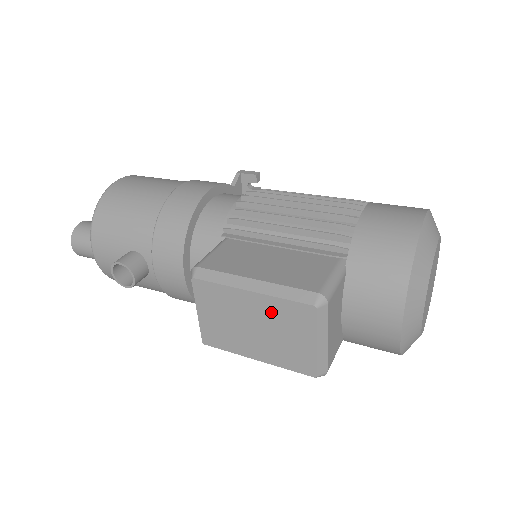
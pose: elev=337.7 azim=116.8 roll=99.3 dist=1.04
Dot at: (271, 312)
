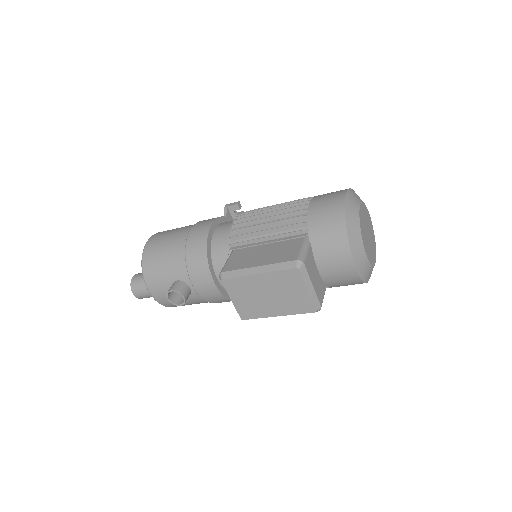
Dot at: (274, 282)
